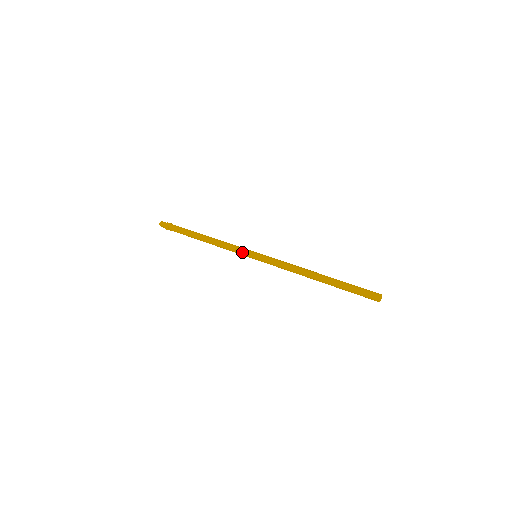
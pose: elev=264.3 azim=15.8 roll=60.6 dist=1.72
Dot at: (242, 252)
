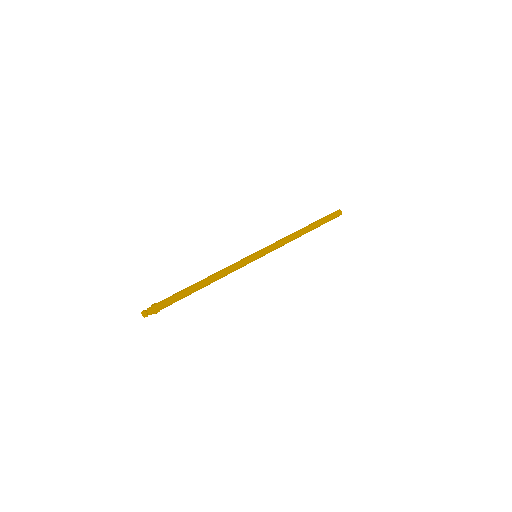
Dot at: (245, 259)
